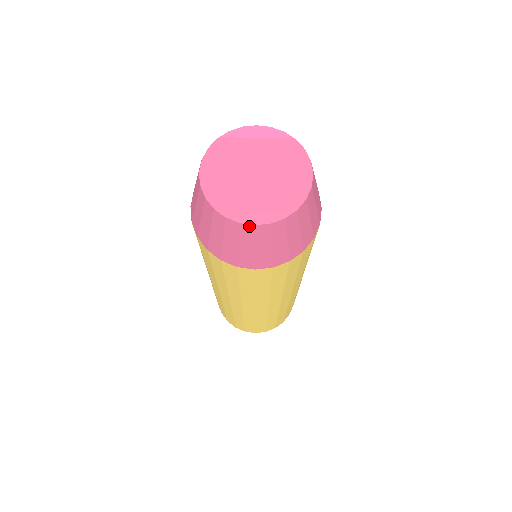
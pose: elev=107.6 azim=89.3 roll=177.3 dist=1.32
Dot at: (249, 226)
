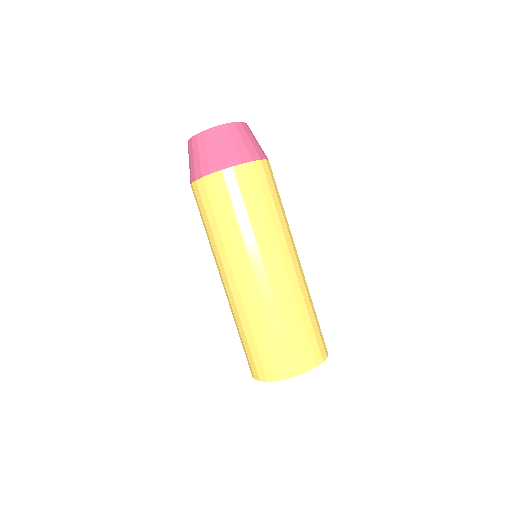
Dot at: (232, 124)
